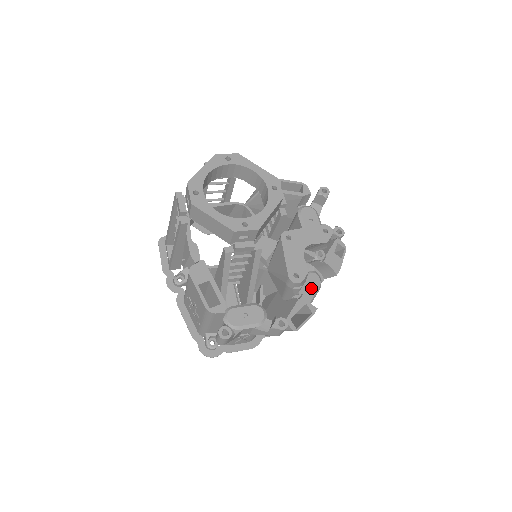
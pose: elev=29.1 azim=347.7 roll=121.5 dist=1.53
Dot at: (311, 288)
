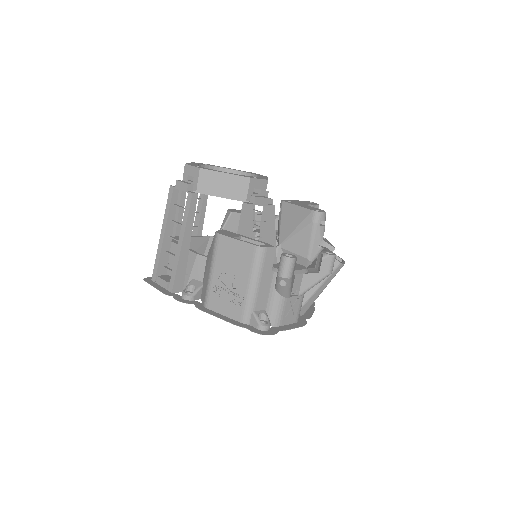
Dot at: occluded
